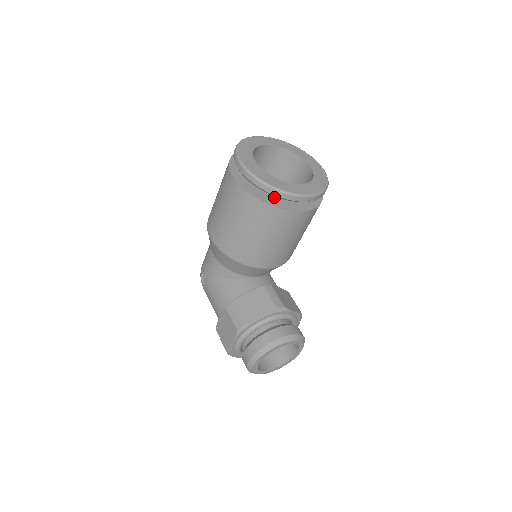
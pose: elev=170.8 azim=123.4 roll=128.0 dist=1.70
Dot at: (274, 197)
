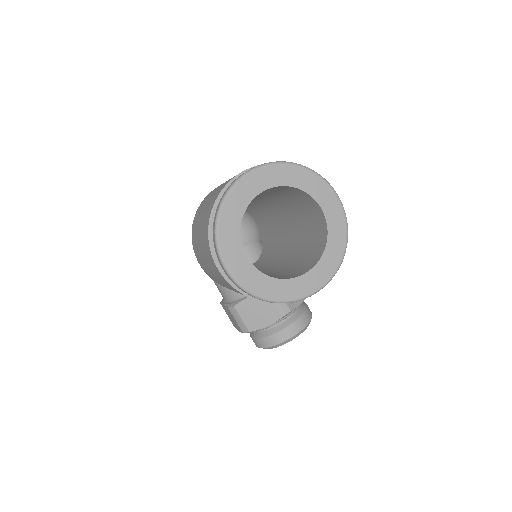
Dot at: occluded
